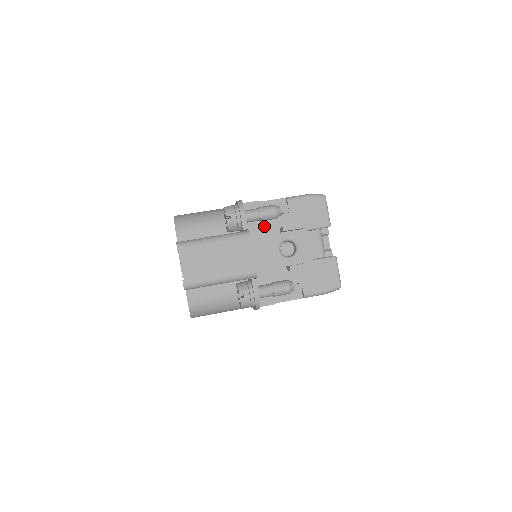
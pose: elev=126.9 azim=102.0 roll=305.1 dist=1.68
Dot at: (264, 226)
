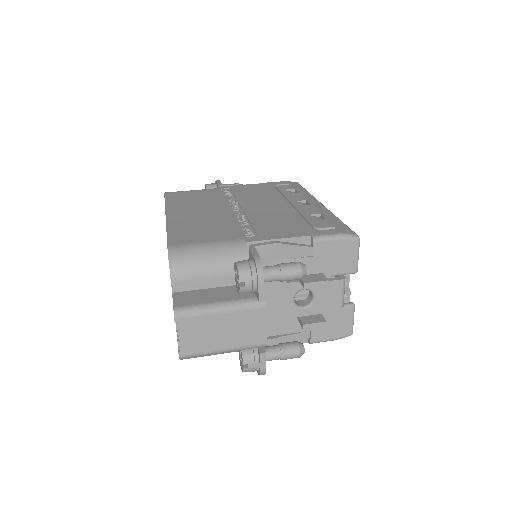
Dot at: occluded
